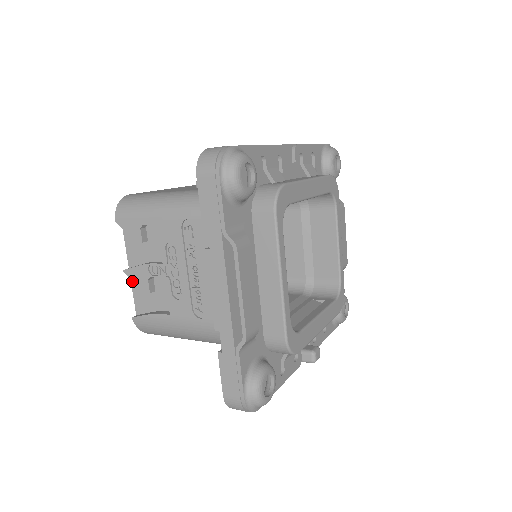
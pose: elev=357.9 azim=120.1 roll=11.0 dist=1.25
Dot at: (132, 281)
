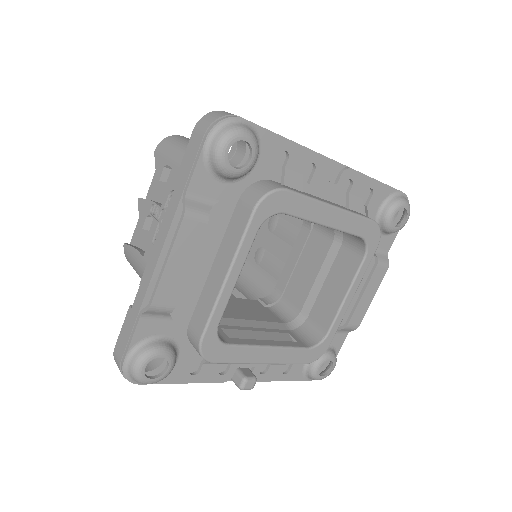
Dot at: occluded
